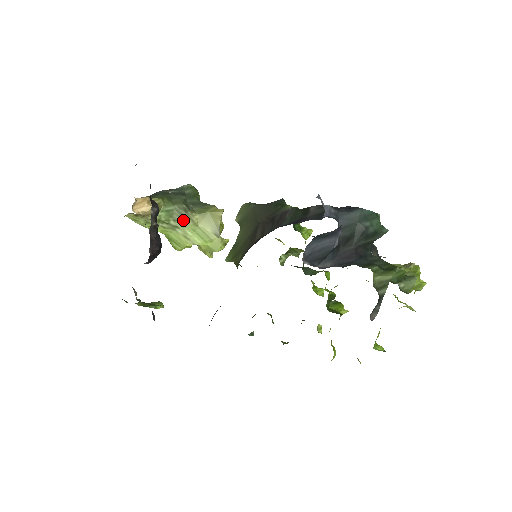
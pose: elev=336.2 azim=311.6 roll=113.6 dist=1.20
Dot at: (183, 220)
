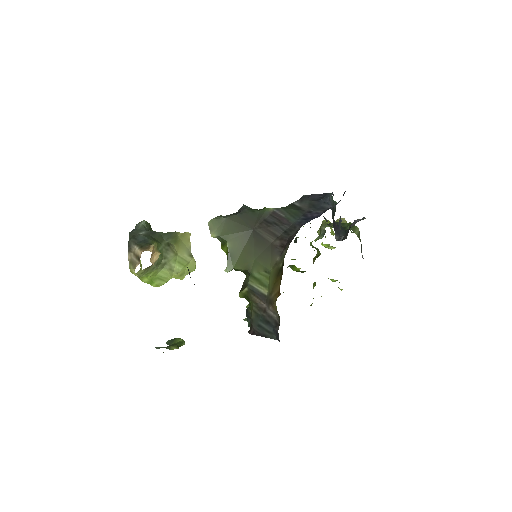
Dot at: (169, 255)
